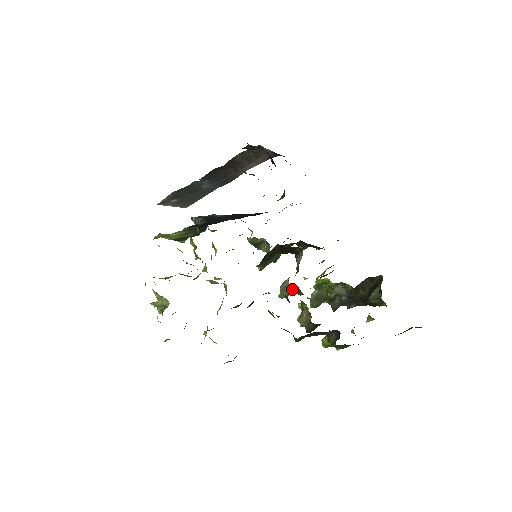
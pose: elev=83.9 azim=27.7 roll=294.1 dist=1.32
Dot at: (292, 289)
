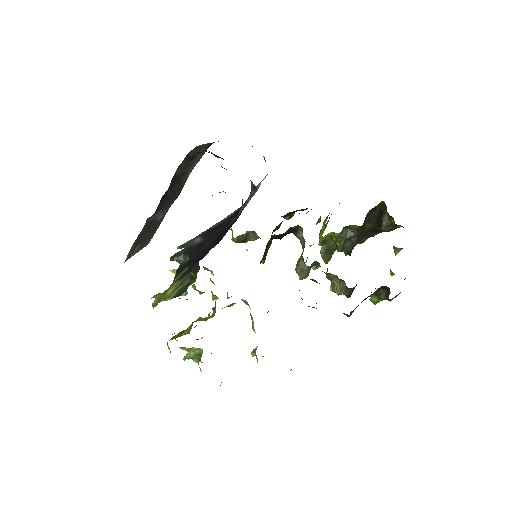
Dot at: (310, 267)
